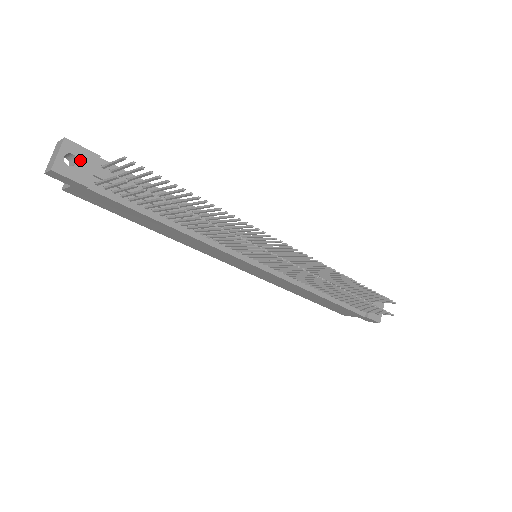
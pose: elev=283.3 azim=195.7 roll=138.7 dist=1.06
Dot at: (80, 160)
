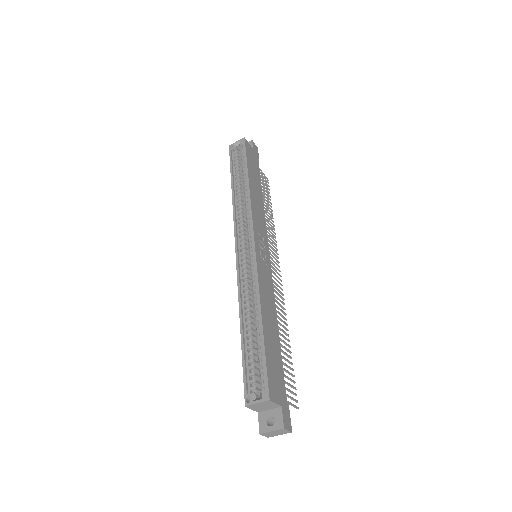
Dot at: occluded
